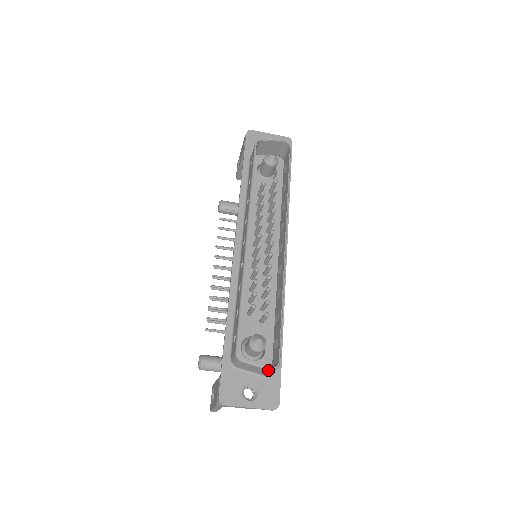
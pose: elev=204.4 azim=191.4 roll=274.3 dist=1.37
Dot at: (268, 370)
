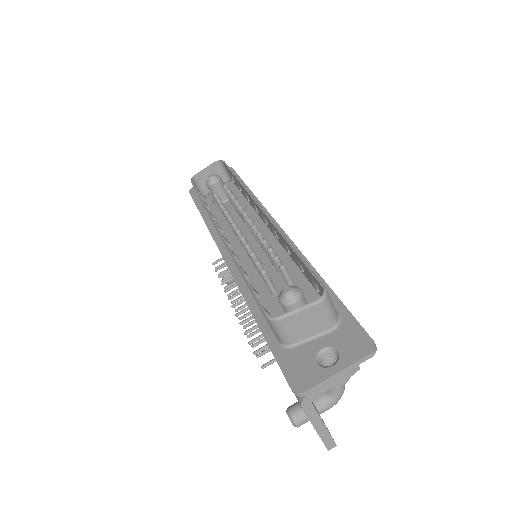
Dot at: (317, 305)
